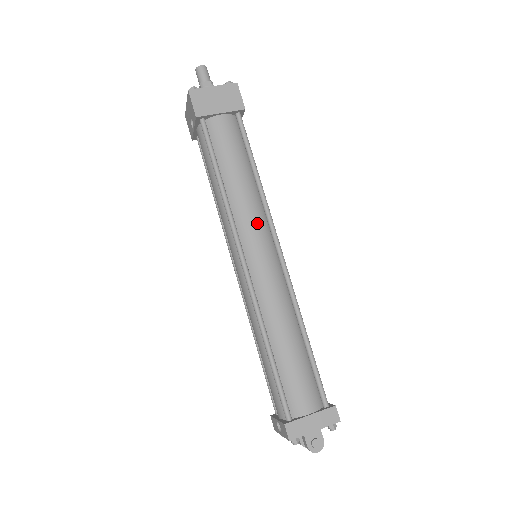
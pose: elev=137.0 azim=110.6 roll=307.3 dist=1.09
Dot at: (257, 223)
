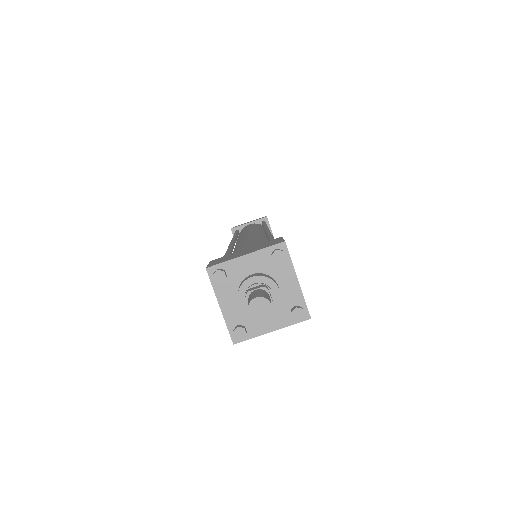
Dot at: occluded
